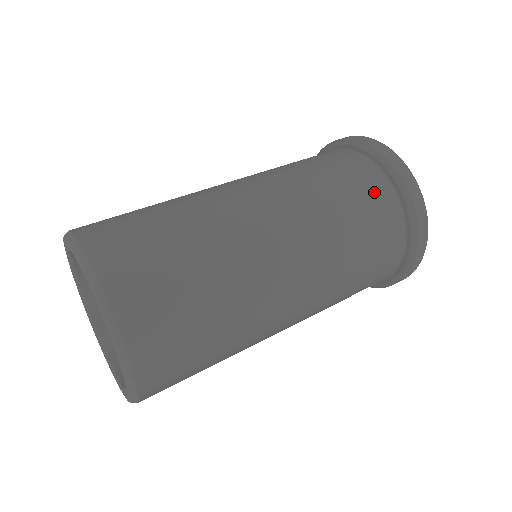
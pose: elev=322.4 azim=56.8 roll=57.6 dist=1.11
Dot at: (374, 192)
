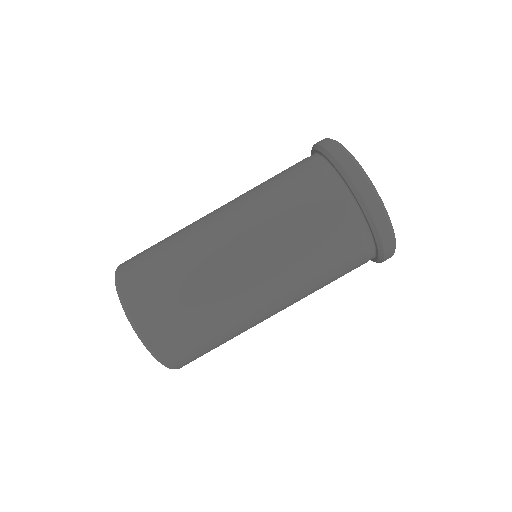
Dot at: (358, 263)
